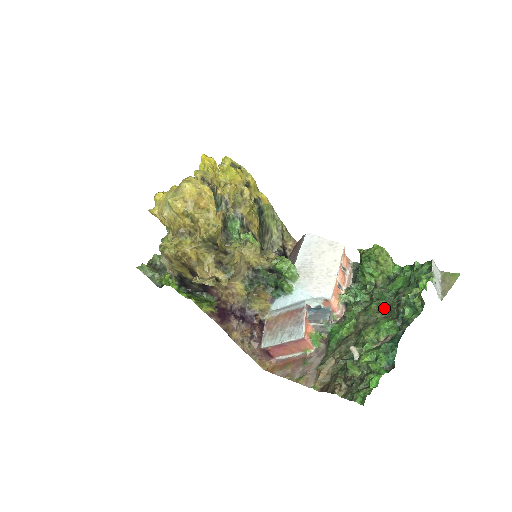
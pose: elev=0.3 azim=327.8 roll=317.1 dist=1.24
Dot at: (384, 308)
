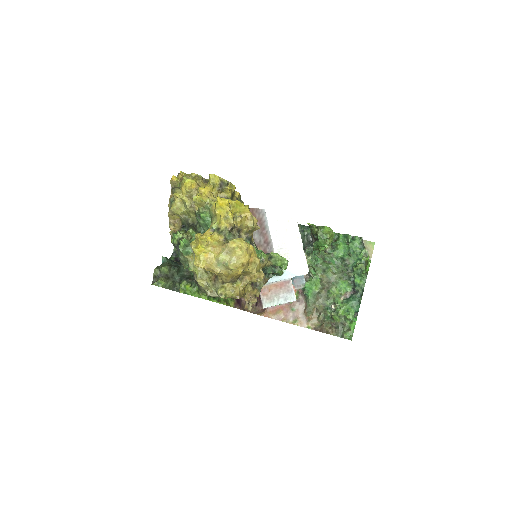
Dot at: (337, 270)
